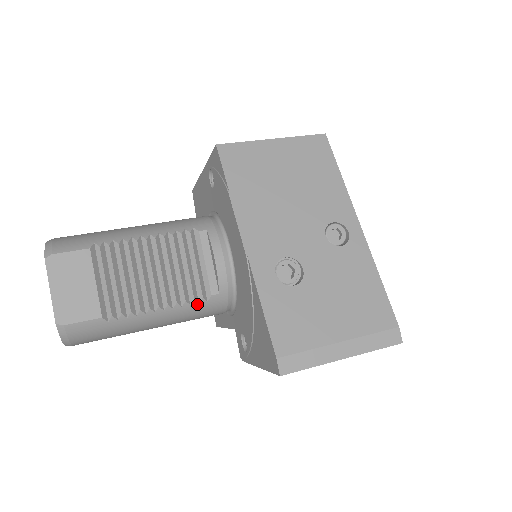
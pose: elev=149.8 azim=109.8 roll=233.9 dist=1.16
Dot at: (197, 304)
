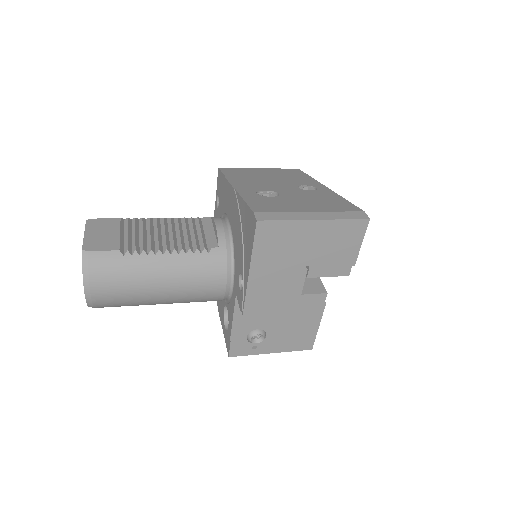
Dot at: (200, 254)
